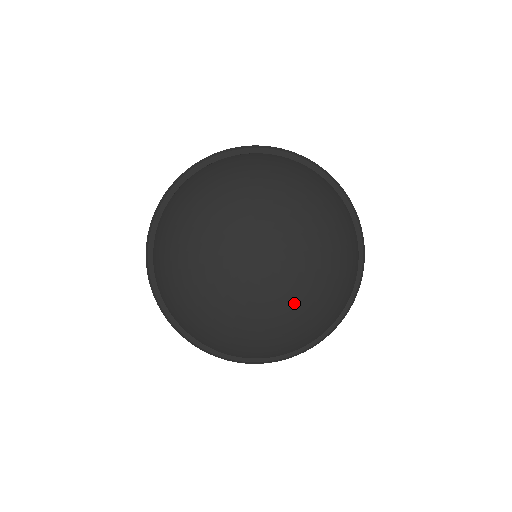
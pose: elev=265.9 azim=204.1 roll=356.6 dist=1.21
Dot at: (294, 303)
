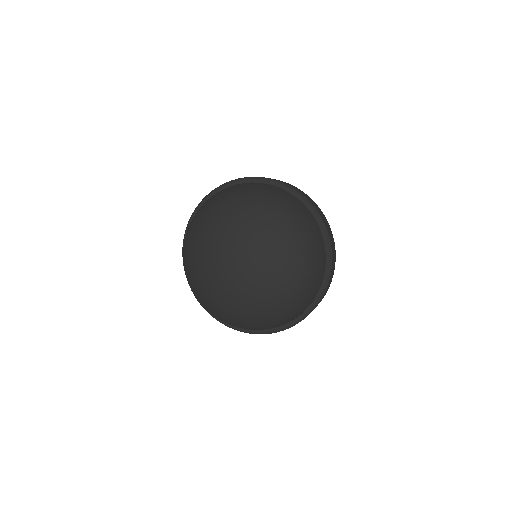
Dot at: (230, 297)
